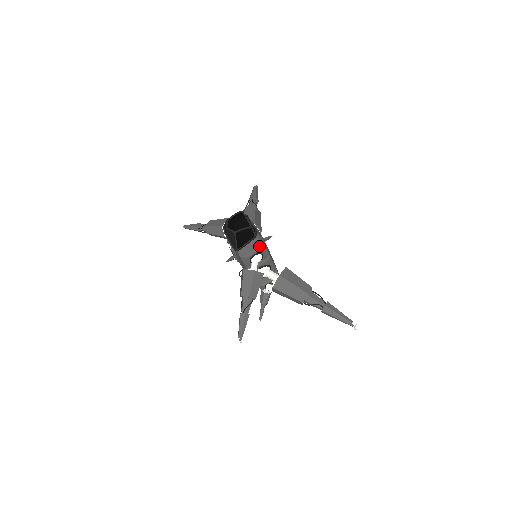
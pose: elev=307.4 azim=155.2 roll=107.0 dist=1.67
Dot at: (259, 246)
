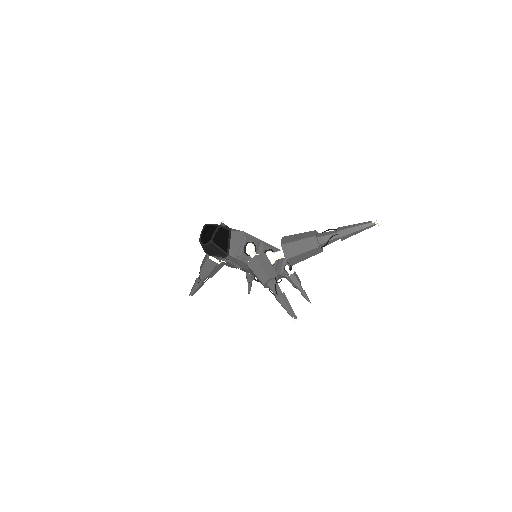
Dot at: (242, 237)
